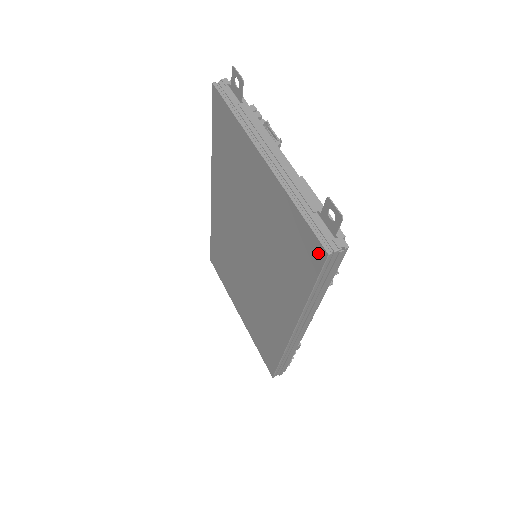
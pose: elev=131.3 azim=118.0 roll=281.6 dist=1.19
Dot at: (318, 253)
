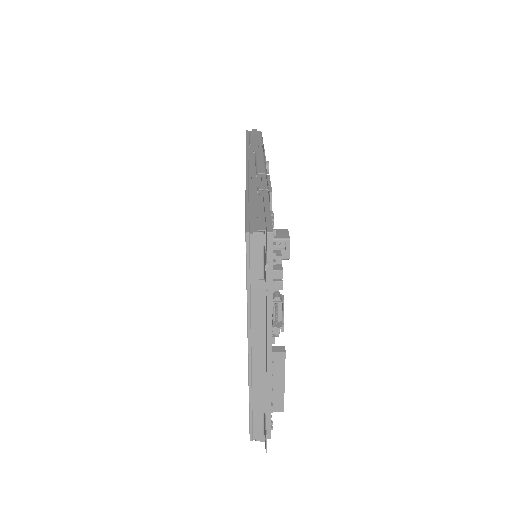
Dot at: occluded
